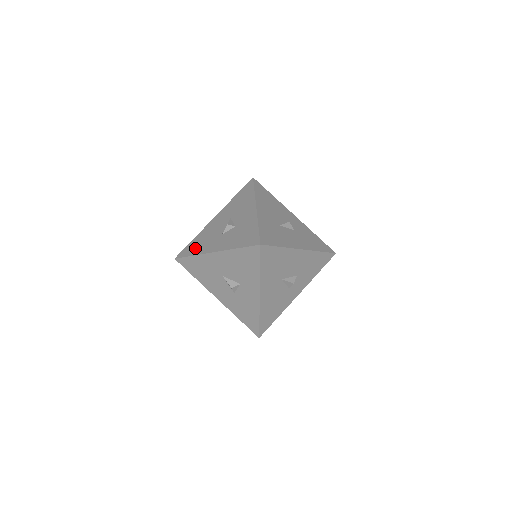
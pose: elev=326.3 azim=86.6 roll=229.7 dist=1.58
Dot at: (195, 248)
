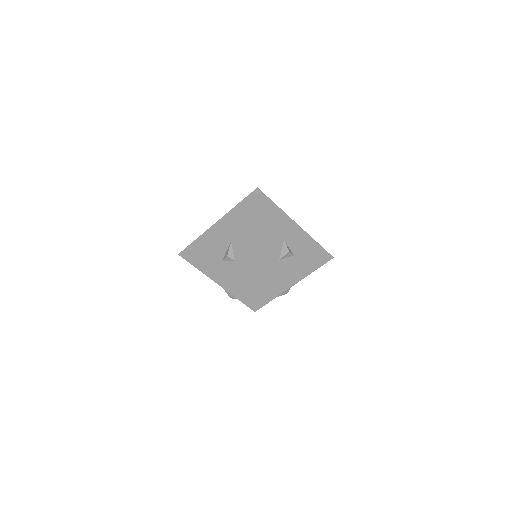
Dot at: (197, 258)
